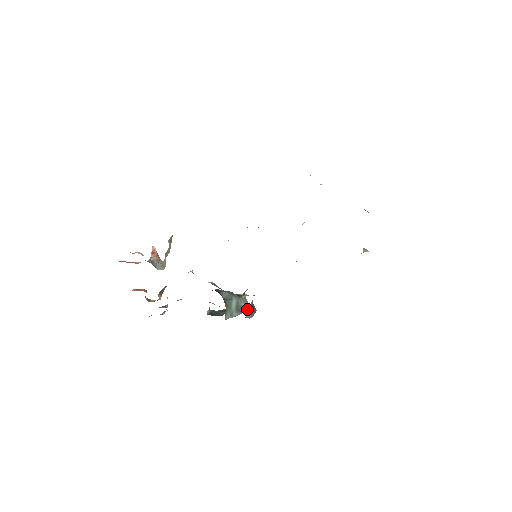
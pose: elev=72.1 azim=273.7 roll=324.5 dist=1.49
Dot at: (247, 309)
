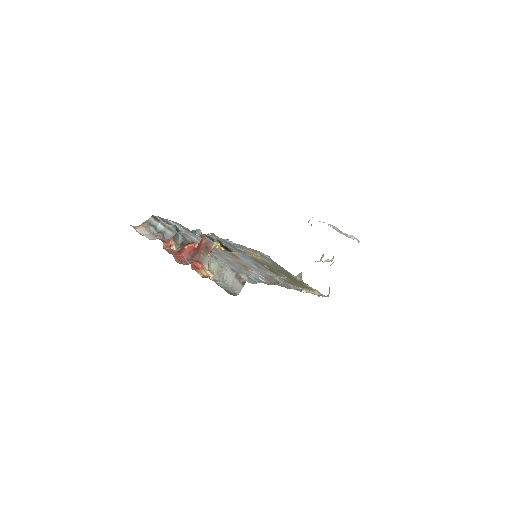
Dot at: occluded
